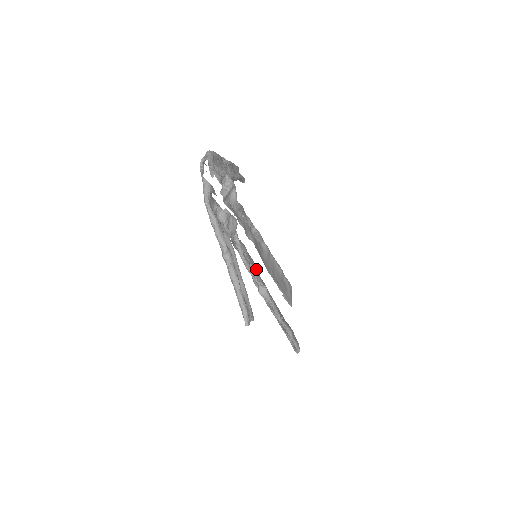
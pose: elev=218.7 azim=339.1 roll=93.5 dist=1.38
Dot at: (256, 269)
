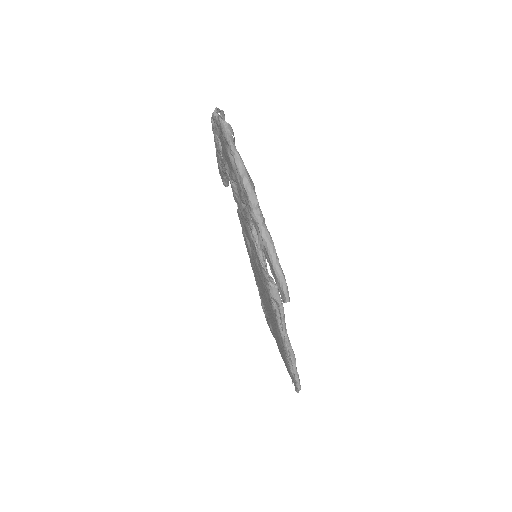
Dot at: occluded
